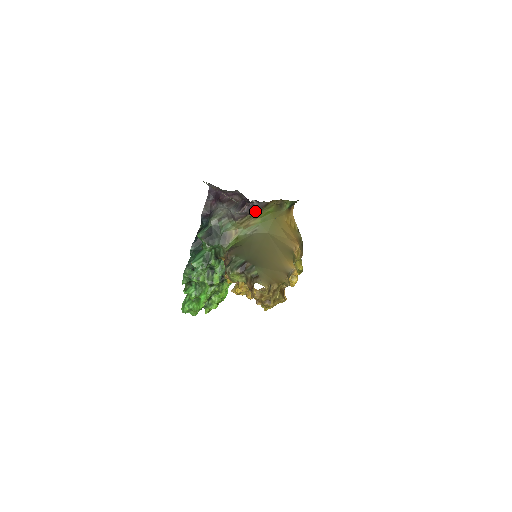
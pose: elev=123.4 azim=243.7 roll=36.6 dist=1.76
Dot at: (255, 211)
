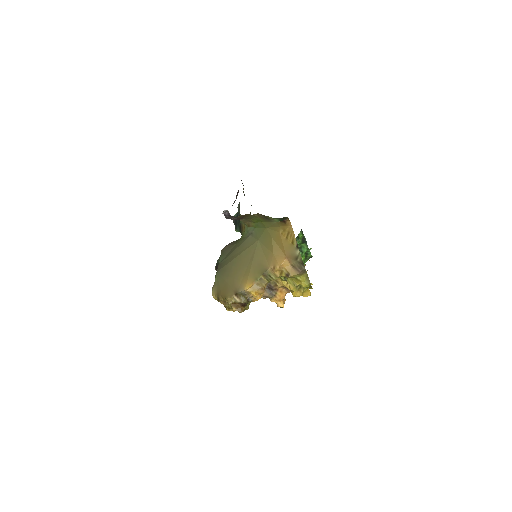
Dot at: (237, 219)
